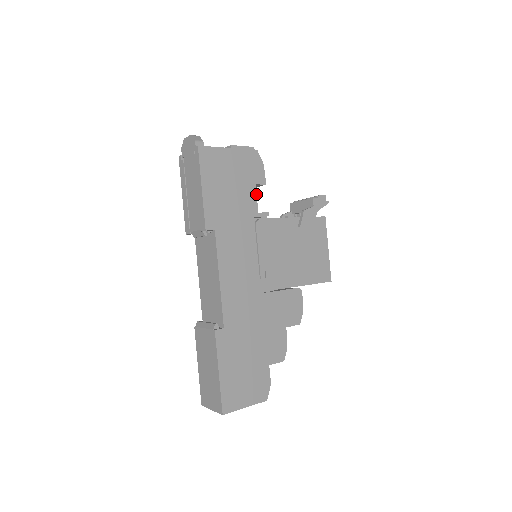
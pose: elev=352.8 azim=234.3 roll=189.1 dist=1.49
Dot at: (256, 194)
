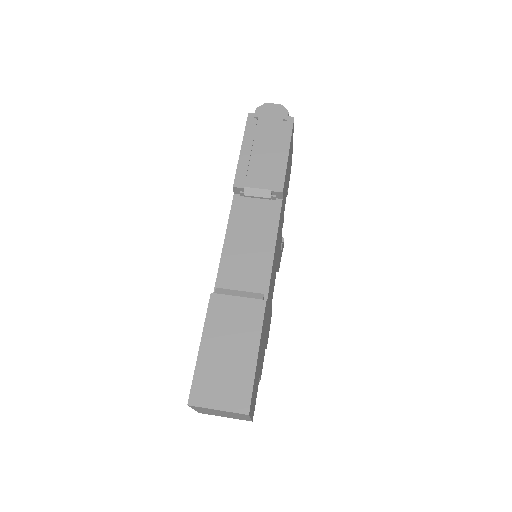
Dot at: occluded
